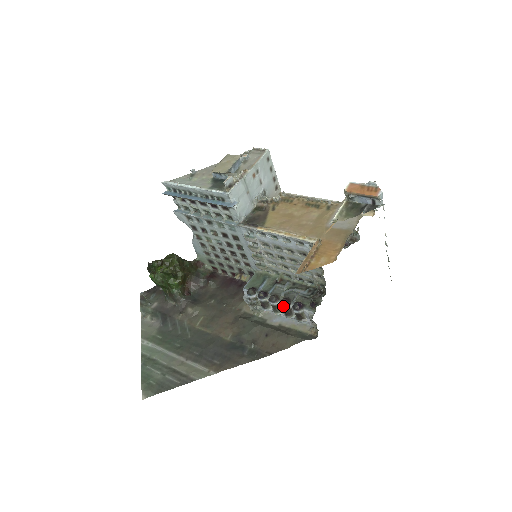
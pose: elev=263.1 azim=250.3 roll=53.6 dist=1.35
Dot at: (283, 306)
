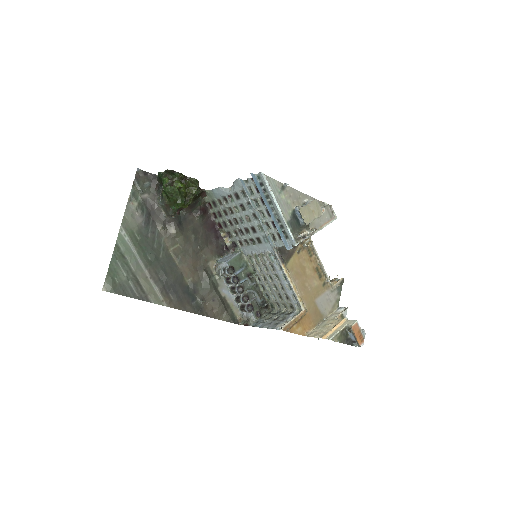
Dot at: (242, 301)
